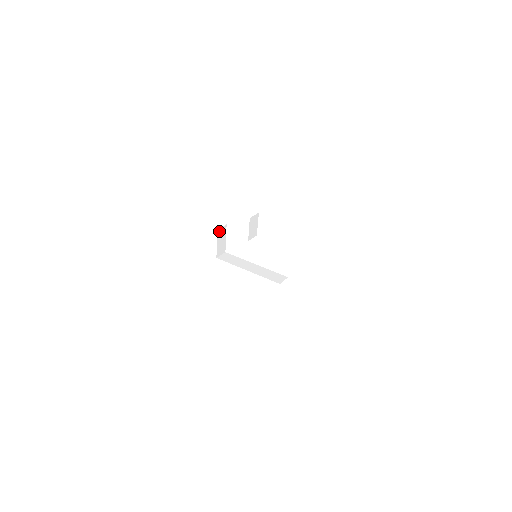
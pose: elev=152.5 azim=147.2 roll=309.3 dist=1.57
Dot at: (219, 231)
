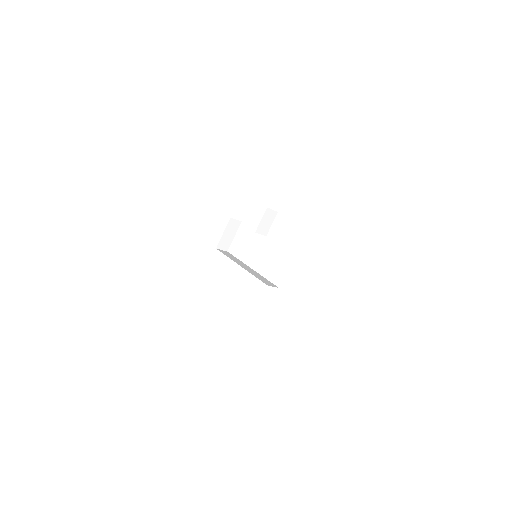
Dot at: (231, 221)
